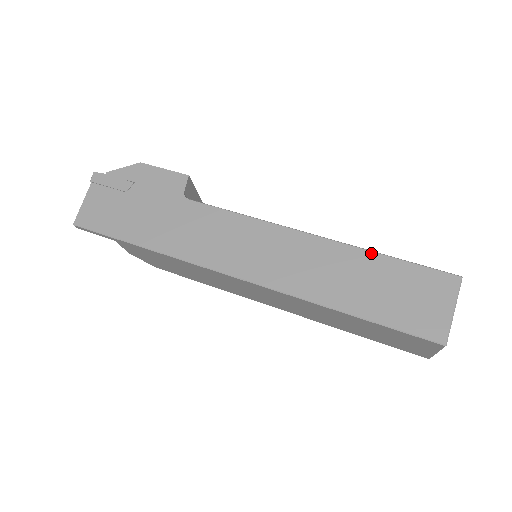
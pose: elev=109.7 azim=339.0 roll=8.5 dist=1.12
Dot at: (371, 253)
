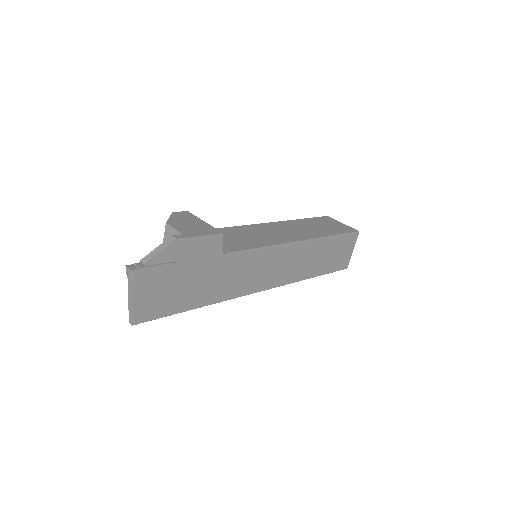
Dot at: (328, 238)
